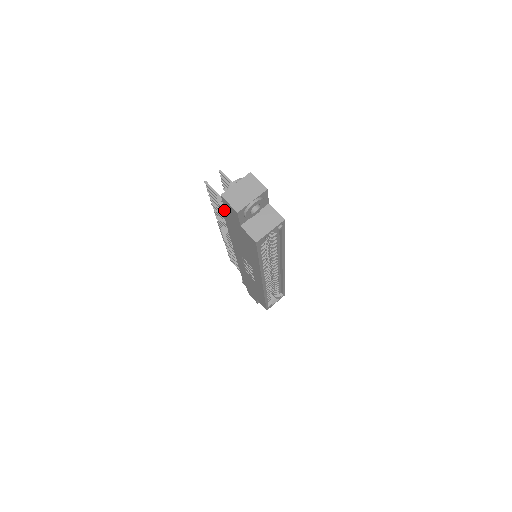
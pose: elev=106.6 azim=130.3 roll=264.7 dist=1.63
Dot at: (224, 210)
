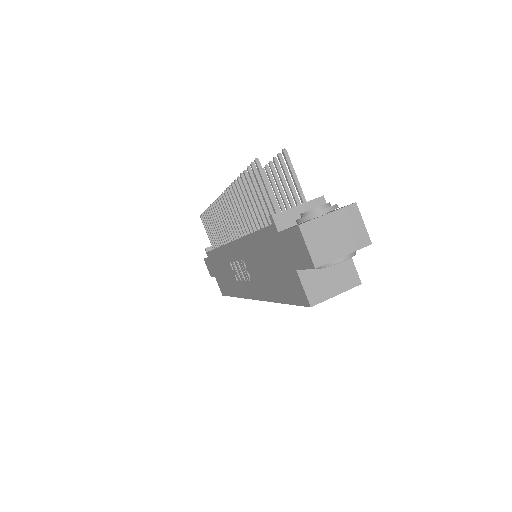
Dot at: (277, 230)
